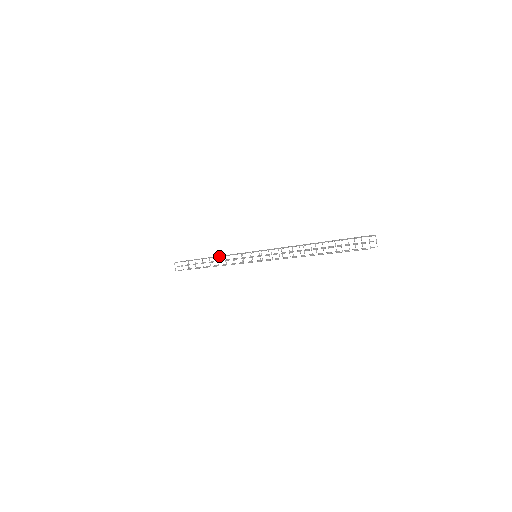
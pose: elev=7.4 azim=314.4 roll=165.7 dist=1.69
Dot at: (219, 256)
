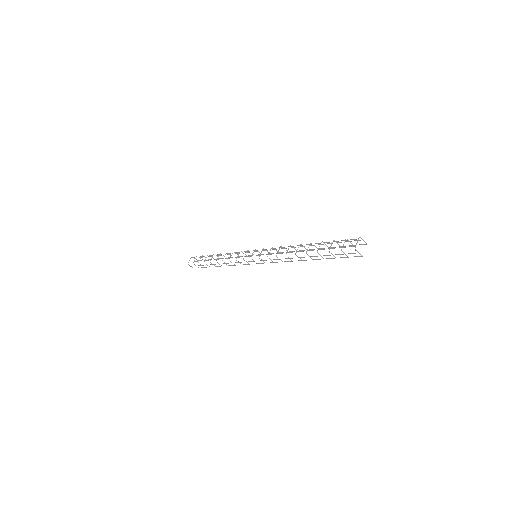
Dot at: occluded
